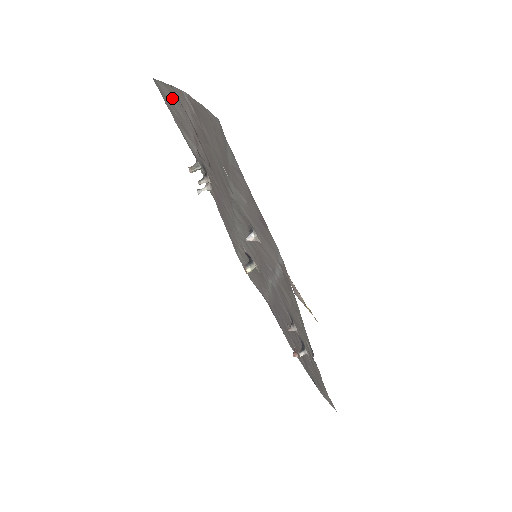
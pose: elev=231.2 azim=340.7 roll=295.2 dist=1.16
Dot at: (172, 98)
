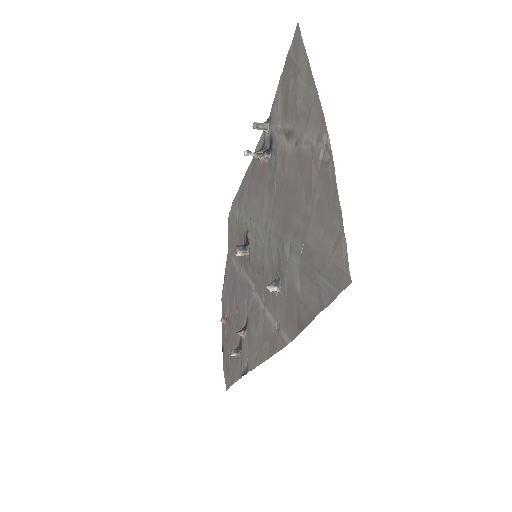
Dot at: (303, 82)
